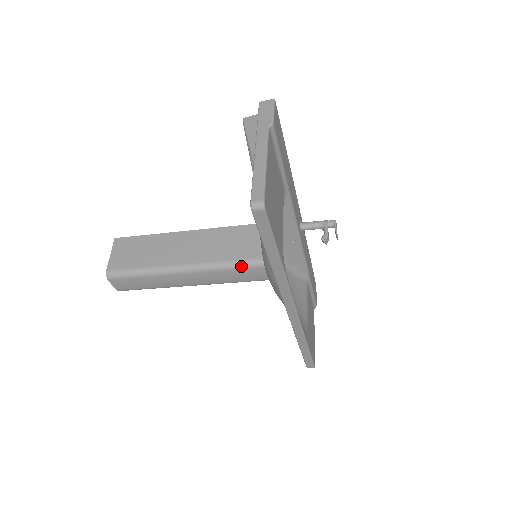
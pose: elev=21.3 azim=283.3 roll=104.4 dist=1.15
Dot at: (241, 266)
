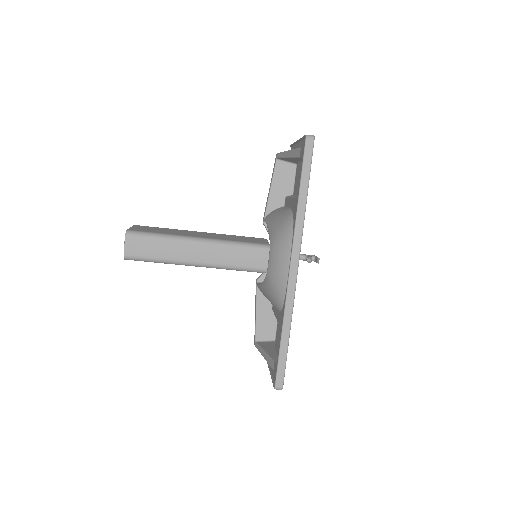
Dot at: (250, 246)
